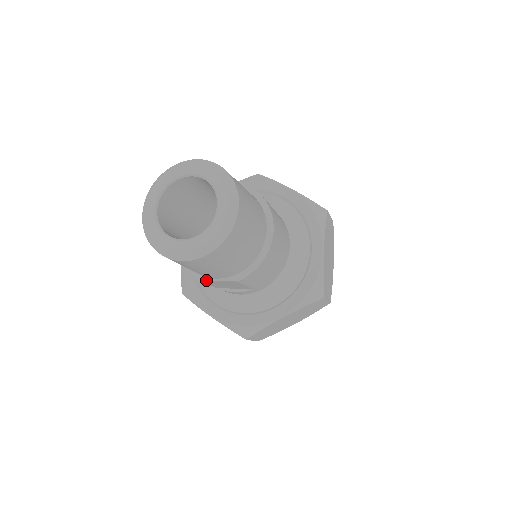
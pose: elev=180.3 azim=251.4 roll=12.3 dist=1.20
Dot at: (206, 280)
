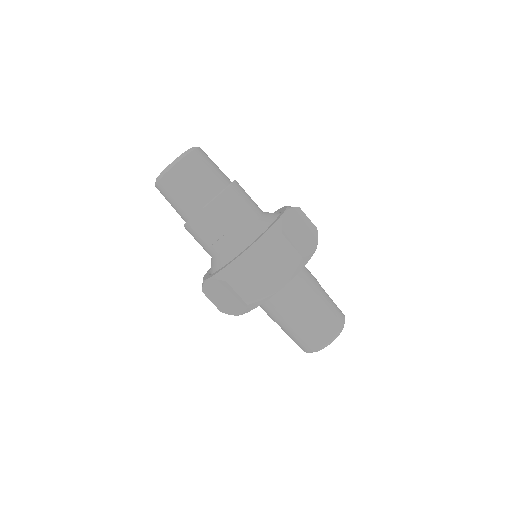
Dot at: (190, 218)
